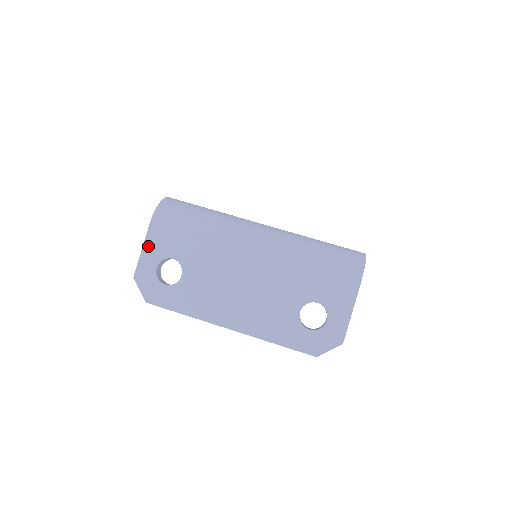
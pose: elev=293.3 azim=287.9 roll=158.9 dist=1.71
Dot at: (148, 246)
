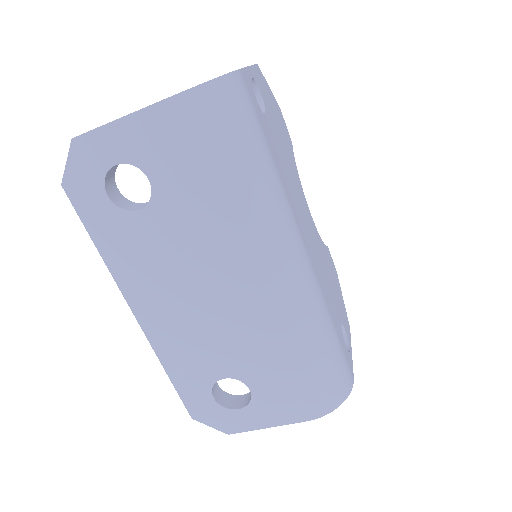
Dot at: (132, 125)
